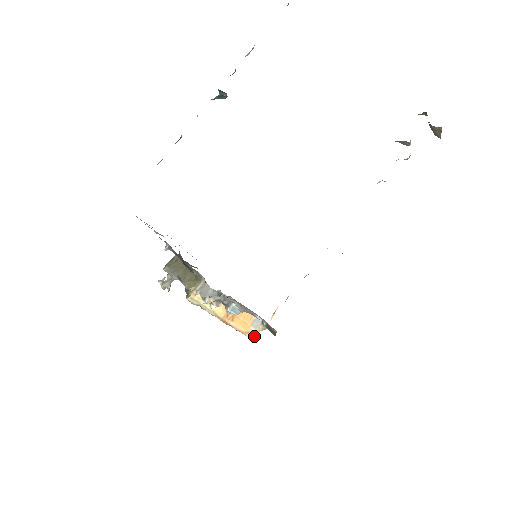
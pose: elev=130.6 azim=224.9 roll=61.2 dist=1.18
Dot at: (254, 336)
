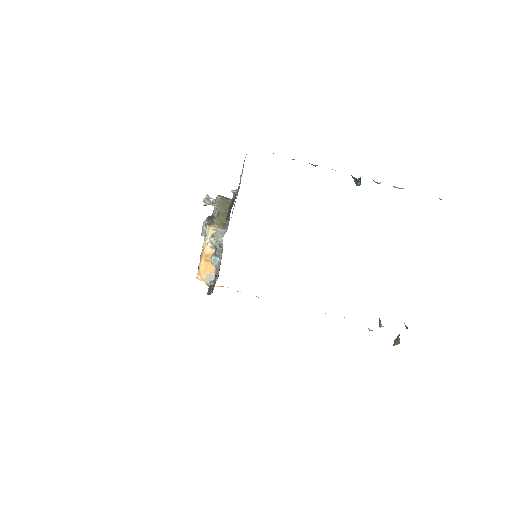
Dot at: occluded
